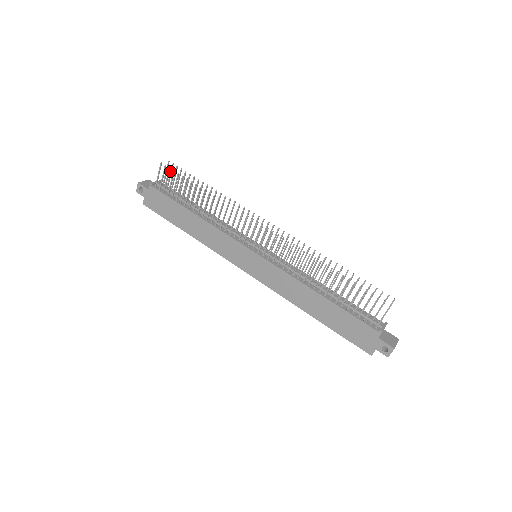
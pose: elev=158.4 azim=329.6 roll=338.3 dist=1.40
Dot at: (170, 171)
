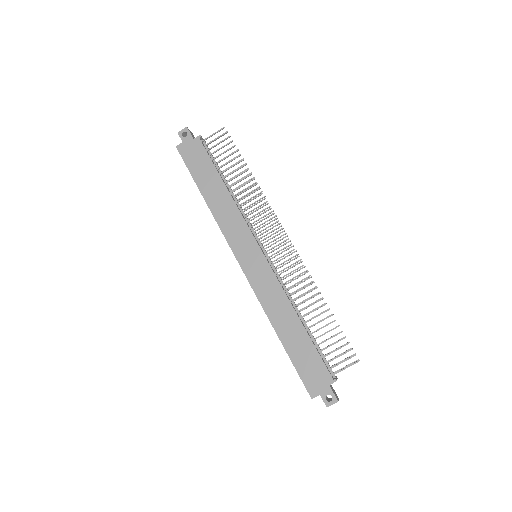
Dot at: occluded
